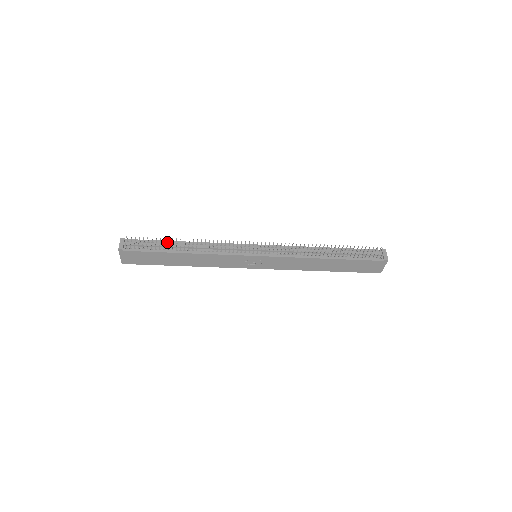
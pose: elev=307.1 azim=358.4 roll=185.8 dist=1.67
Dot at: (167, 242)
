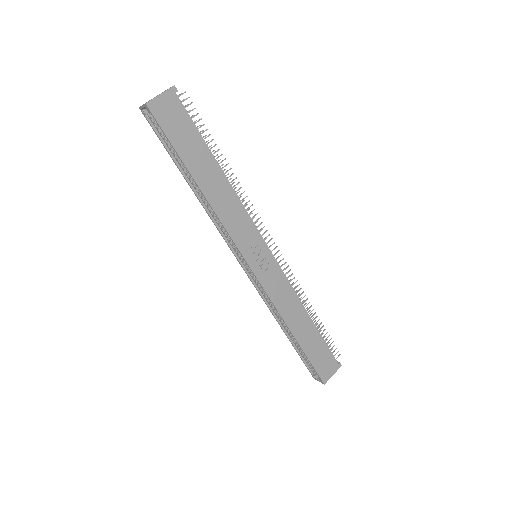
Dot at: occluded
